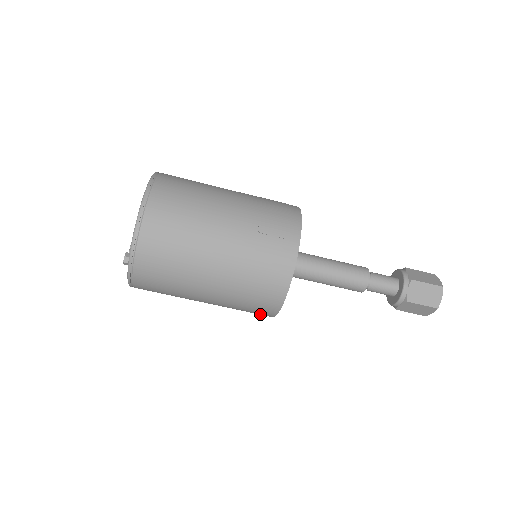
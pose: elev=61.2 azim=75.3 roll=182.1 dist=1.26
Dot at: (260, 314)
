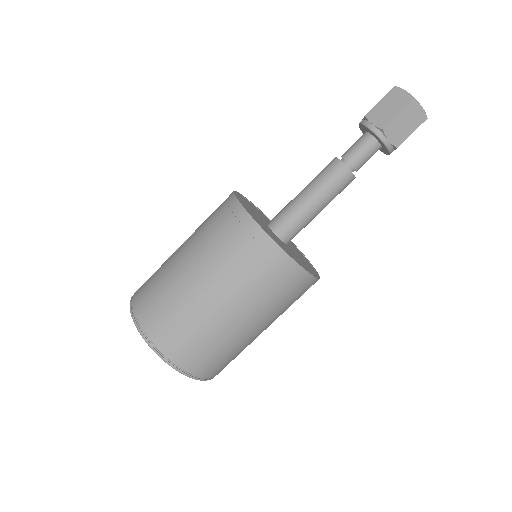
Dot at: occluded
